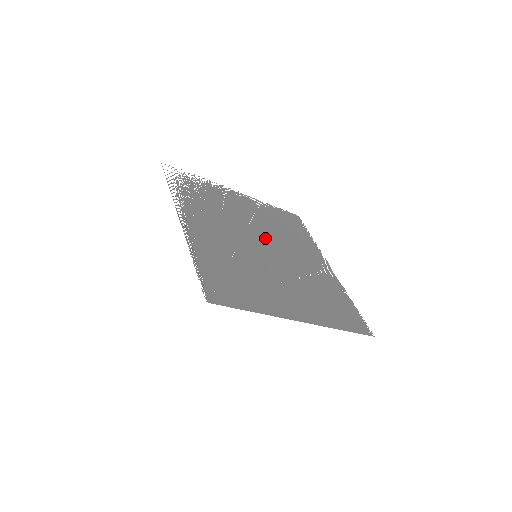
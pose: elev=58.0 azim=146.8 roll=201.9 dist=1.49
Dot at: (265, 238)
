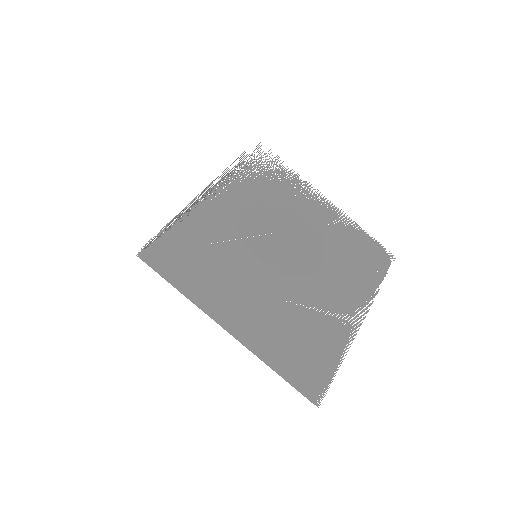
Dot at: (297, 250)
